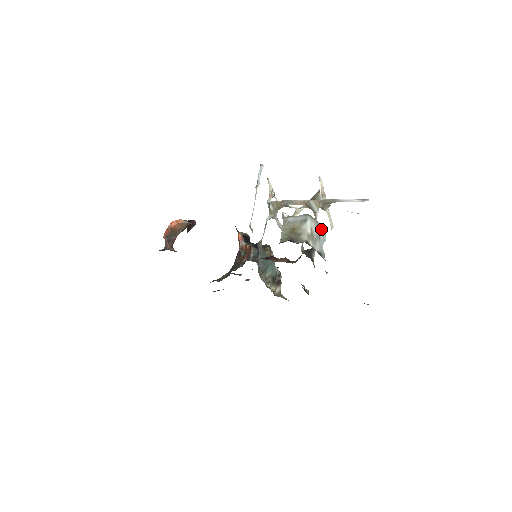
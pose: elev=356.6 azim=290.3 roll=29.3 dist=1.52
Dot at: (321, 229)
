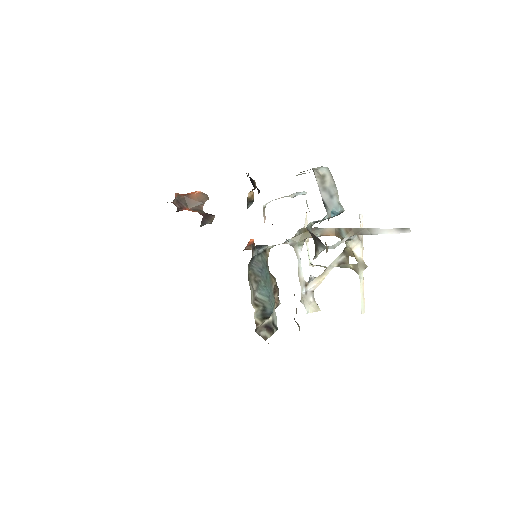
Dot at: (338, 198)
